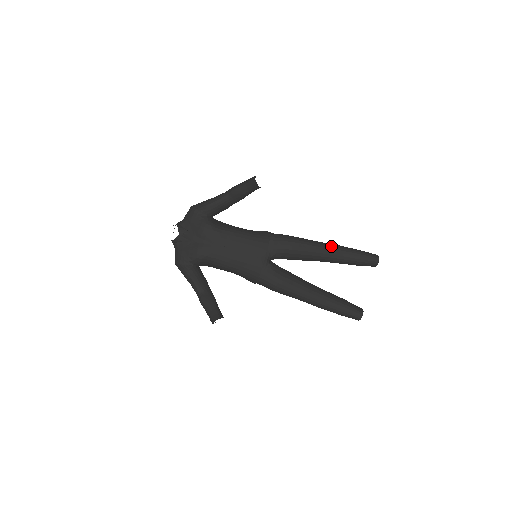
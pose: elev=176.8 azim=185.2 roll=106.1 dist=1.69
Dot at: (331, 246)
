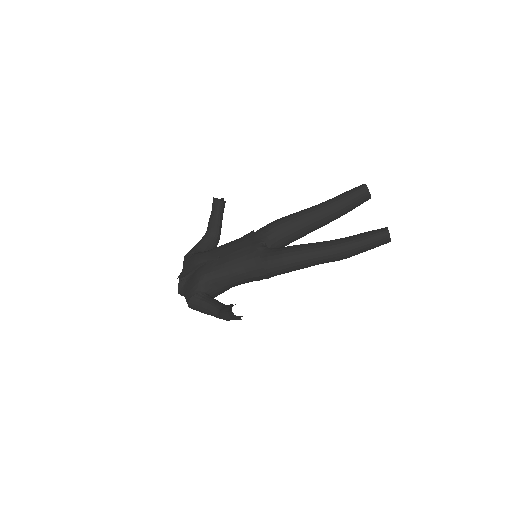
Dot at: (315, 205)
